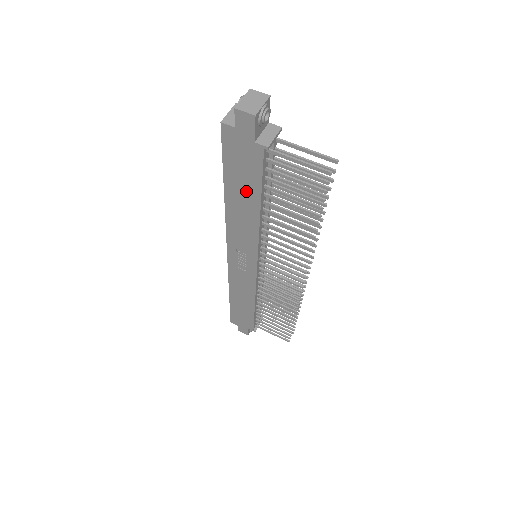
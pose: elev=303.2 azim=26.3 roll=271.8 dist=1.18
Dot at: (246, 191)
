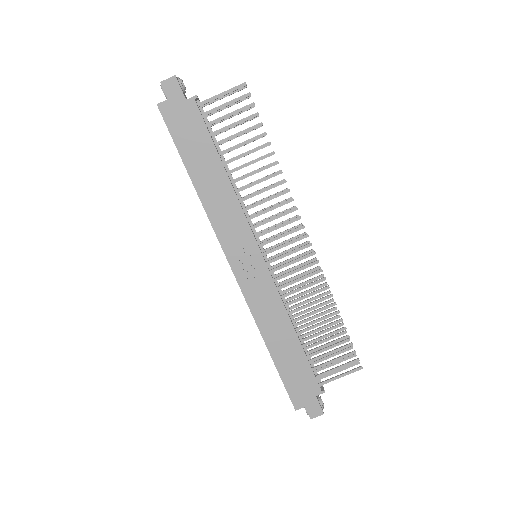
Dot at: (205, 158)
